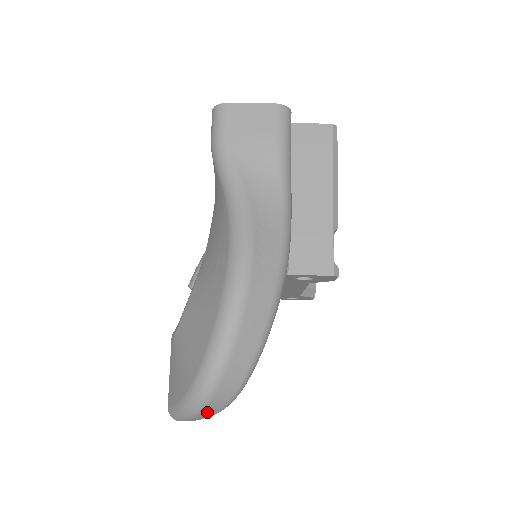
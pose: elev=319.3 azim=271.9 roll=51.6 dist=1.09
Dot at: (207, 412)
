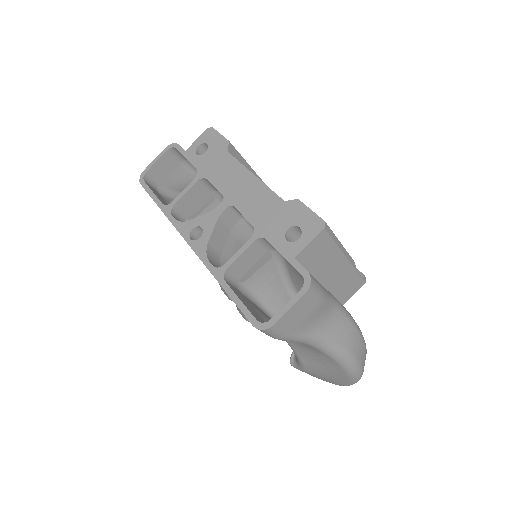
Dot at: occluded
